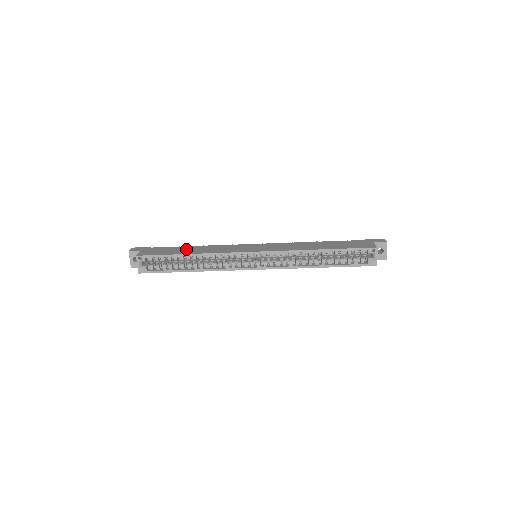
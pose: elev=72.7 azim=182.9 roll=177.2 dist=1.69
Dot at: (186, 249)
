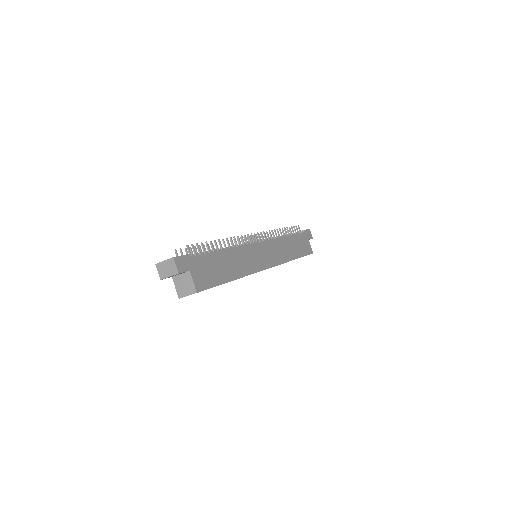
Dot at: (225, 263)
